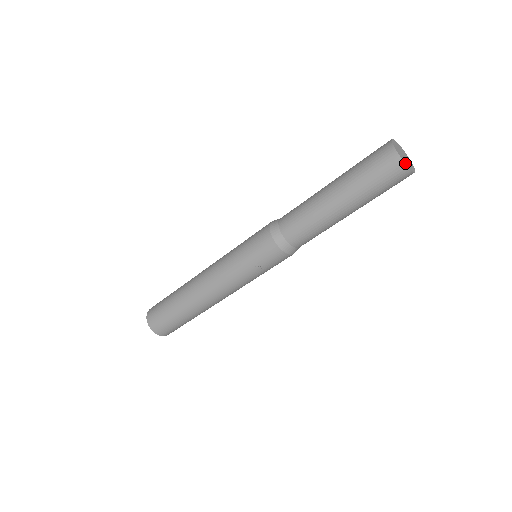
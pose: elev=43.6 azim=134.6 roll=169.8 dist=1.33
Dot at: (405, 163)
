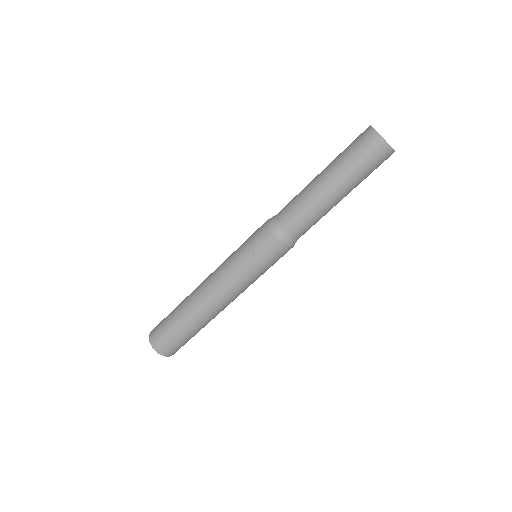
Dot at: (381, 136)
